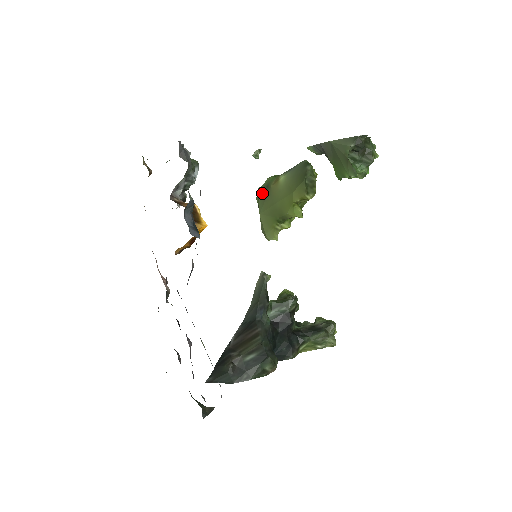
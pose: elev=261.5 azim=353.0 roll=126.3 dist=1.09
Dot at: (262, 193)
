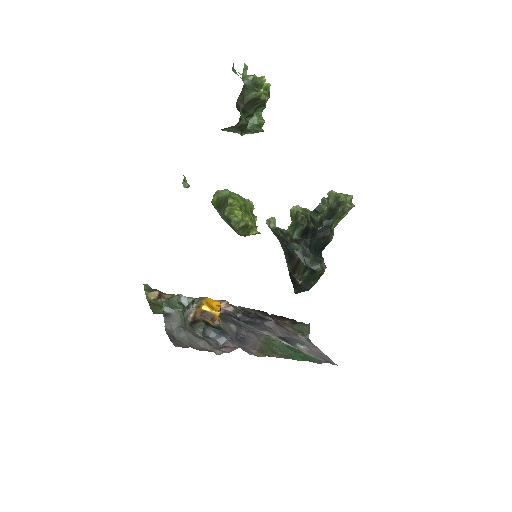
Dot at: occluded
